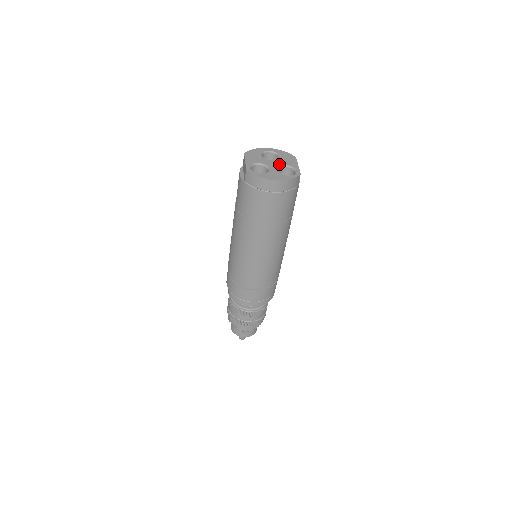
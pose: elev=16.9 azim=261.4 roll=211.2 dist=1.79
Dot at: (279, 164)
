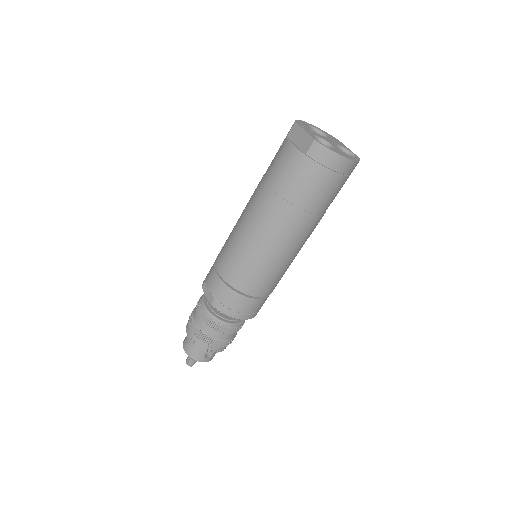
Dot at: (334, 143)
